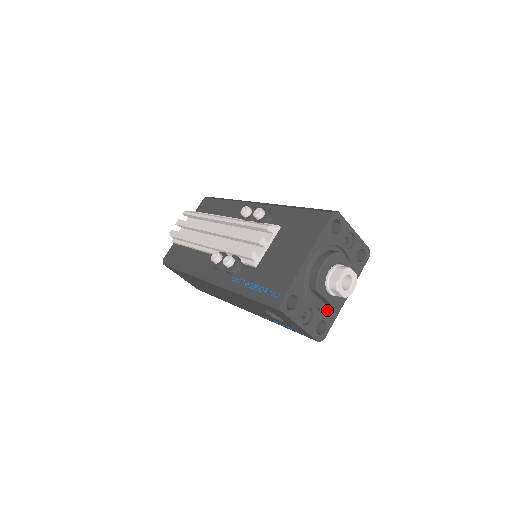
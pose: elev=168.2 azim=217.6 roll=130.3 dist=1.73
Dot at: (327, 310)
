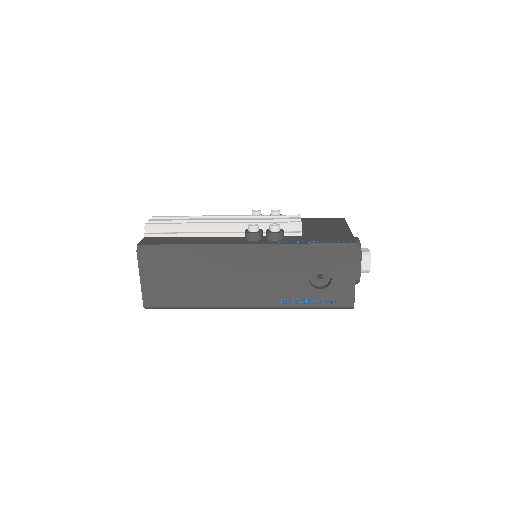
Dot at: occluded
